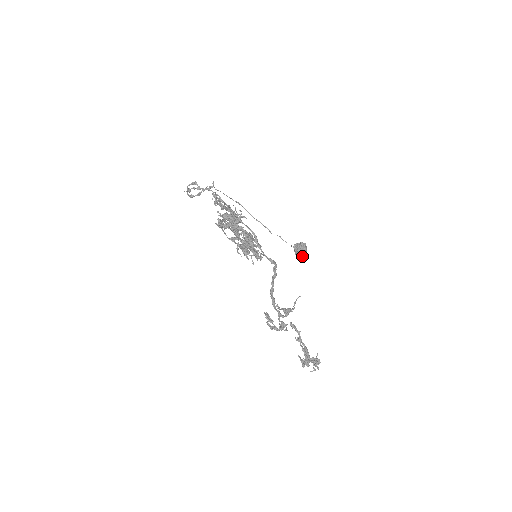
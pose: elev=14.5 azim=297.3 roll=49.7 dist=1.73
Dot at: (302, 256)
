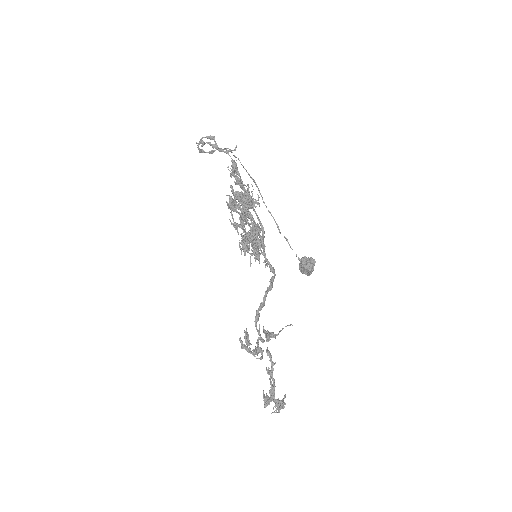
Dot at: (306, 274)
